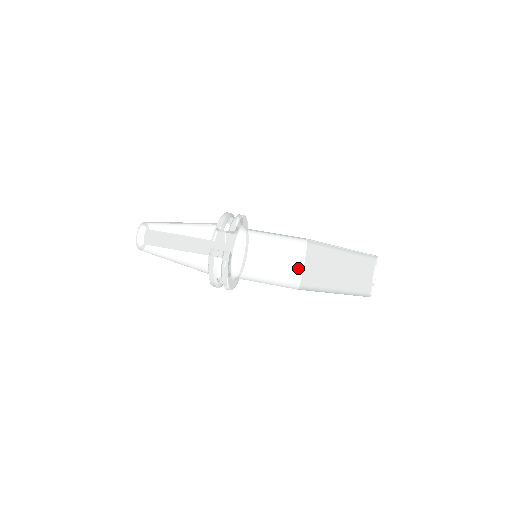
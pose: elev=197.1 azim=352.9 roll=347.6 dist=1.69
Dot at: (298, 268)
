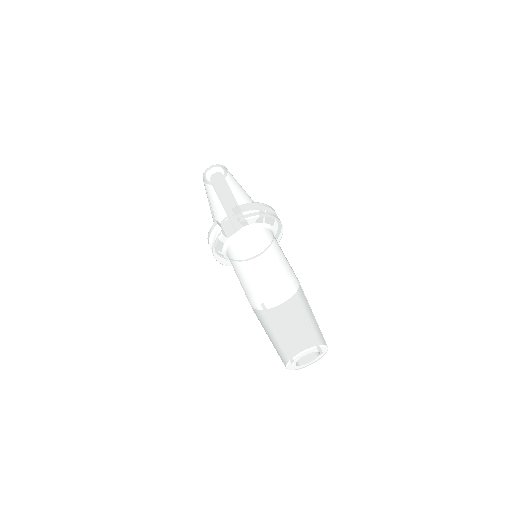
Dot at: (254, 292)
